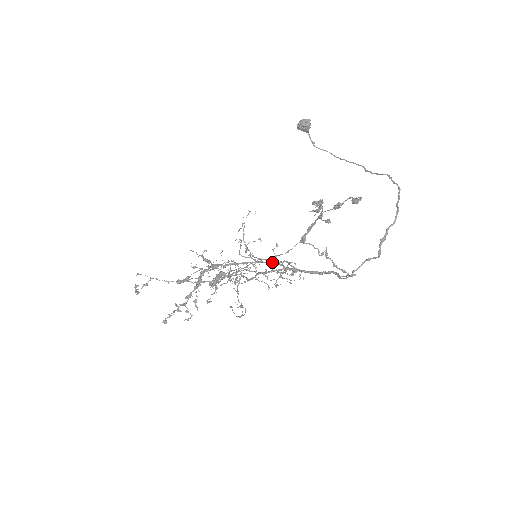
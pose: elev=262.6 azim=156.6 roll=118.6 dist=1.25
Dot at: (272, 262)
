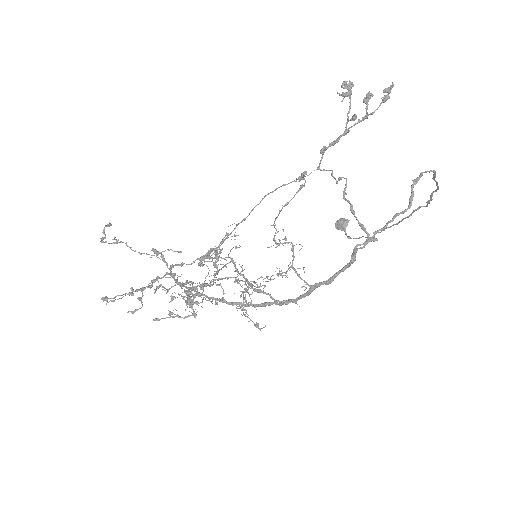
Dot at: (270, 303)
